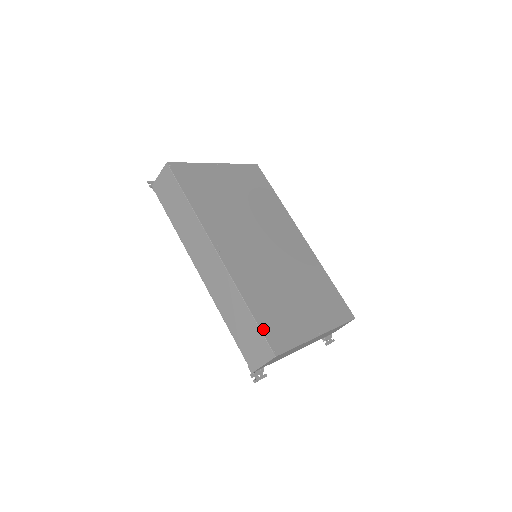
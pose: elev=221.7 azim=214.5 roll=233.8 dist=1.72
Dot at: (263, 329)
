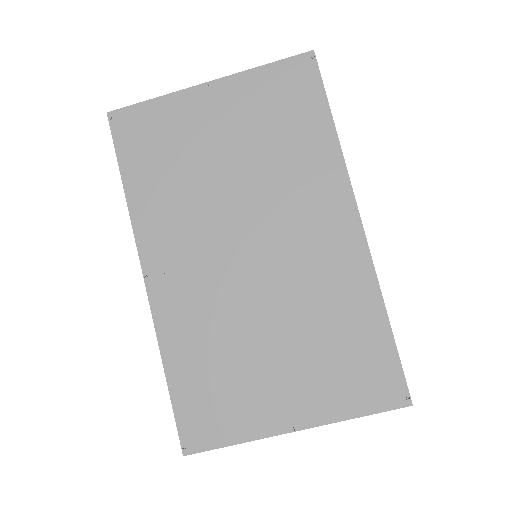
Dot at: (178, 411)
